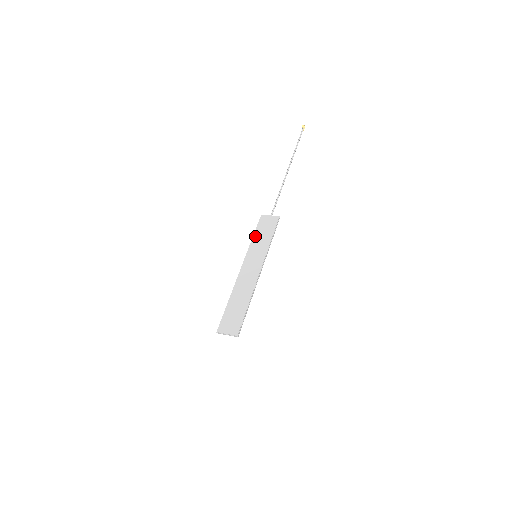
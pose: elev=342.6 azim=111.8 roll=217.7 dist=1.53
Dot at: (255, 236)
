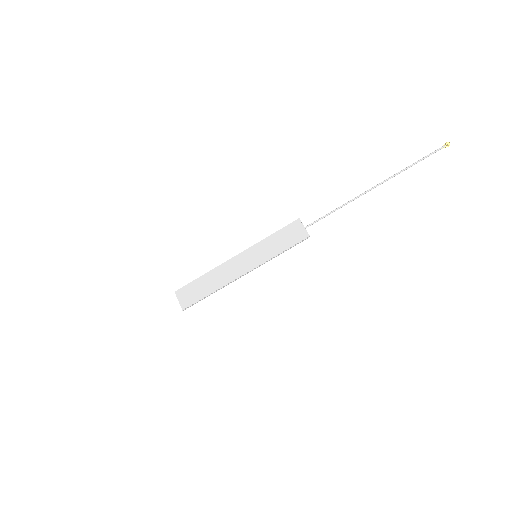
Dot at: (273, 236)
